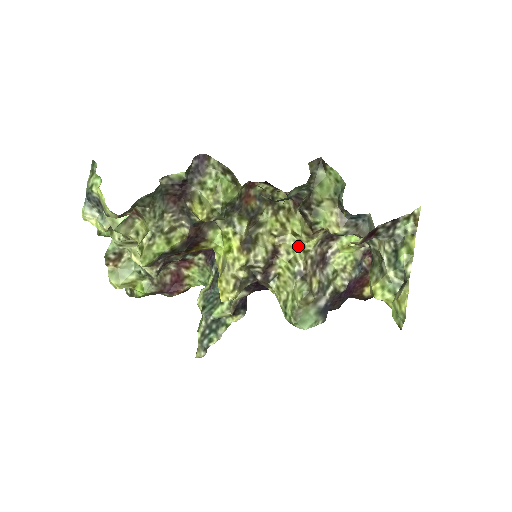
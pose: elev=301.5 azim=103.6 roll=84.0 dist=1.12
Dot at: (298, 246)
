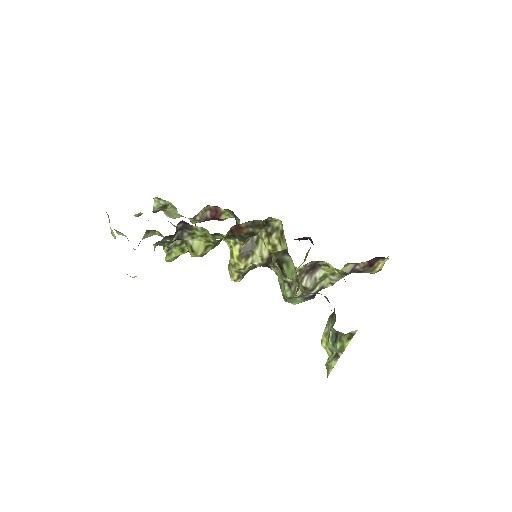
Dot at: occluded
